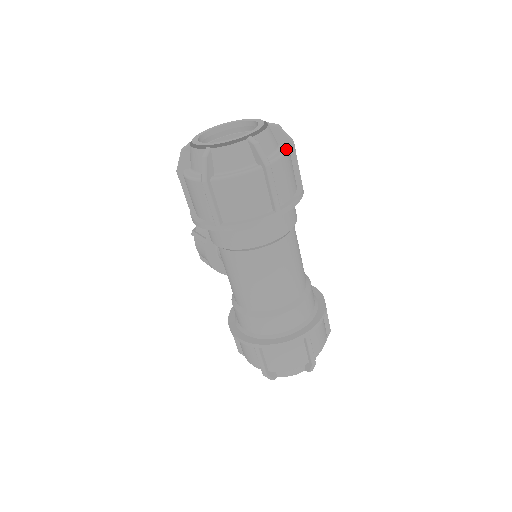
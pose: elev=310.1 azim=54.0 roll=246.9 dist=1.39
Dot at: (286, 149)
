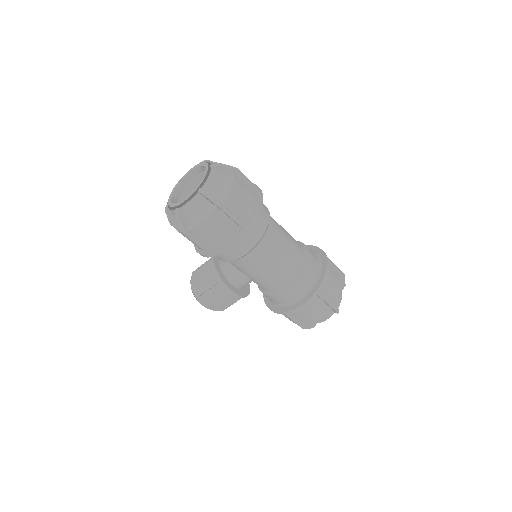
Dot at: occluded
